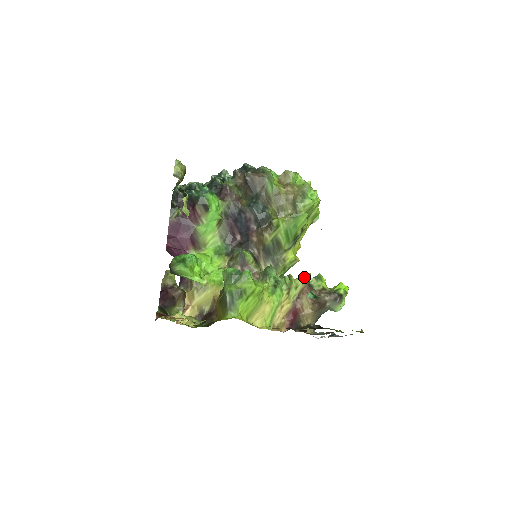
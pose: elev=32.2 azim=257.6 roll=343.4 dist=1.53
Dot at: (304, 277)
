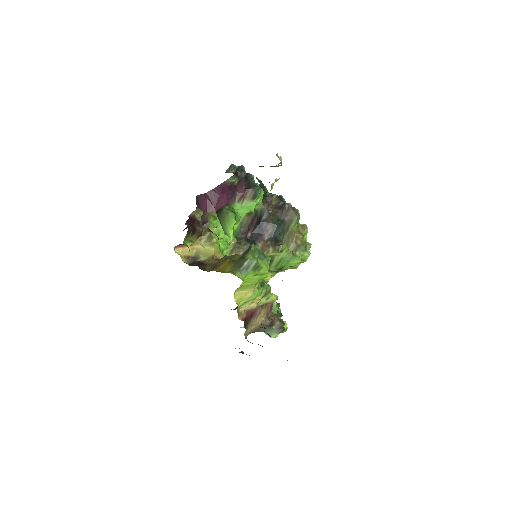
Dot at: (276, 296)
